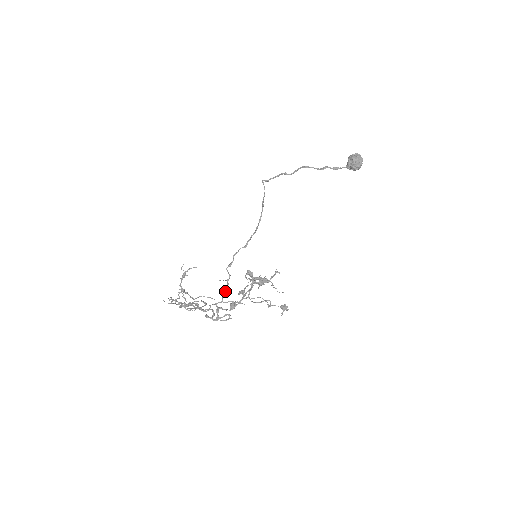
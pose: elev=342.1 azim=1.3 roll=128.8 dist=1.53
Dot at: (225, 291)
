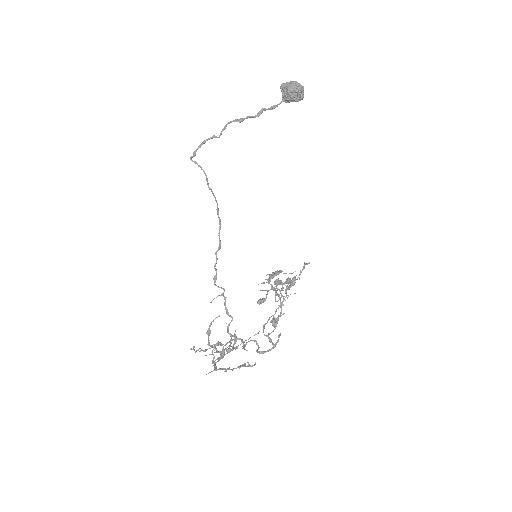
Dot at: (226, 307)
